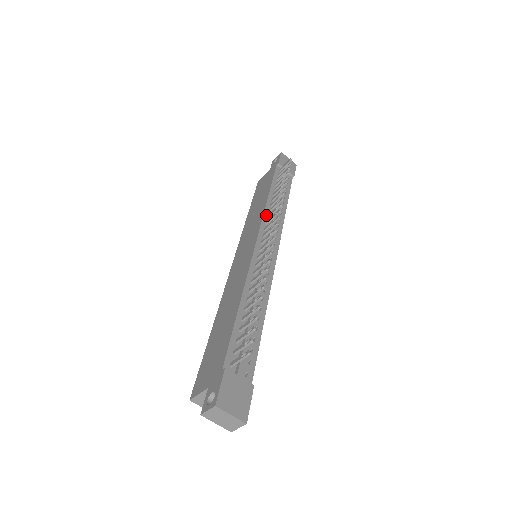
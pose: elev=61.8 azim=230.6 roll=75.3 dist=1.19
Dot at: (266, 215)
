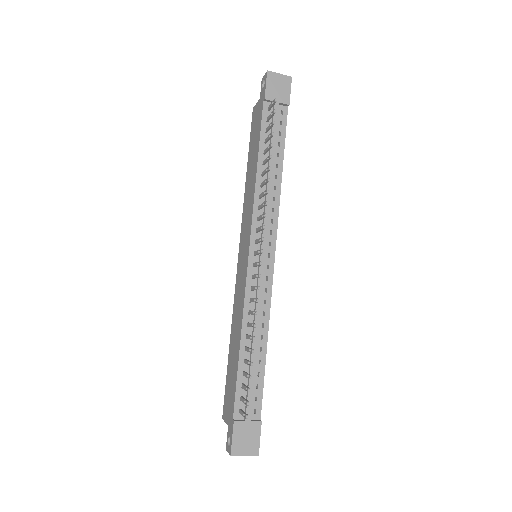
Dot at: (256, 206)
